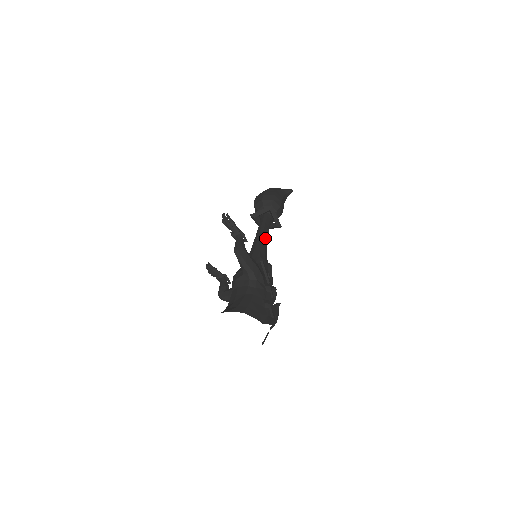
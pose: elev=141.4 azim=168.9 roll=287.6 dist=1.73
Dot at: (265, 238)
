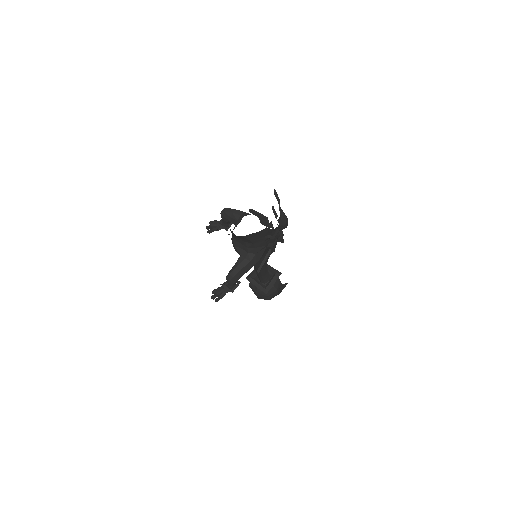
Dot at: occluded
